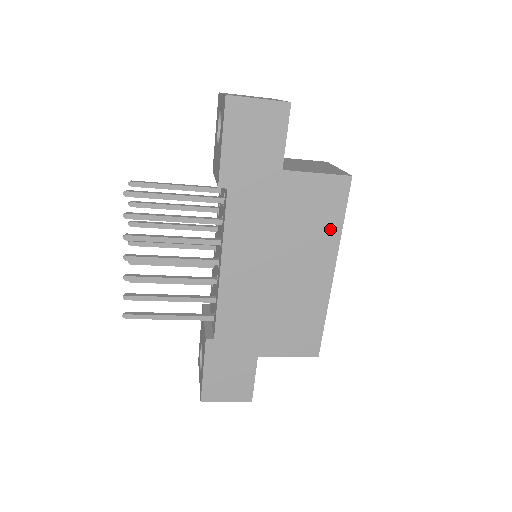
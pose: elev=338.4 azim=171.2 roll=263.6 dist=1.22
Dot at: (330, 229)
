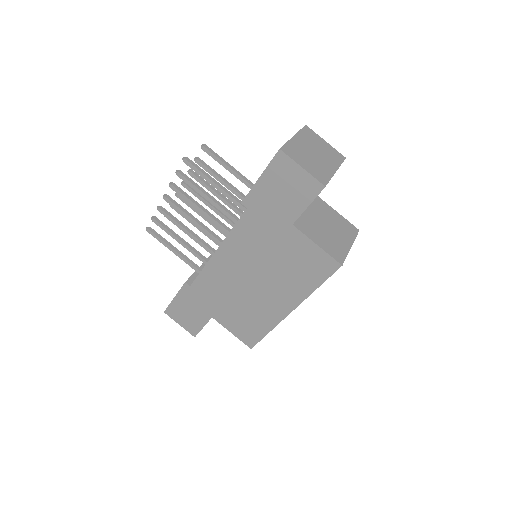
Dot at: (305, 285)
